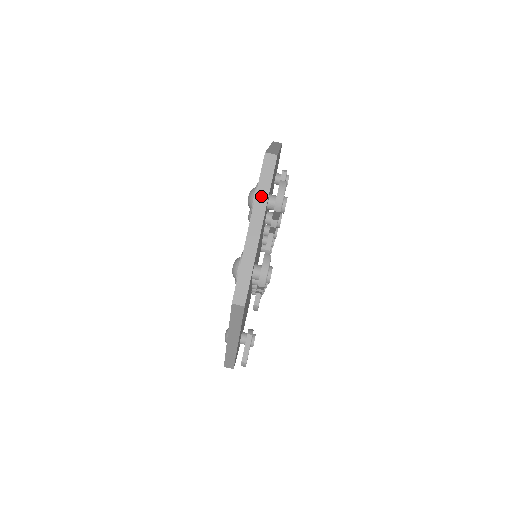
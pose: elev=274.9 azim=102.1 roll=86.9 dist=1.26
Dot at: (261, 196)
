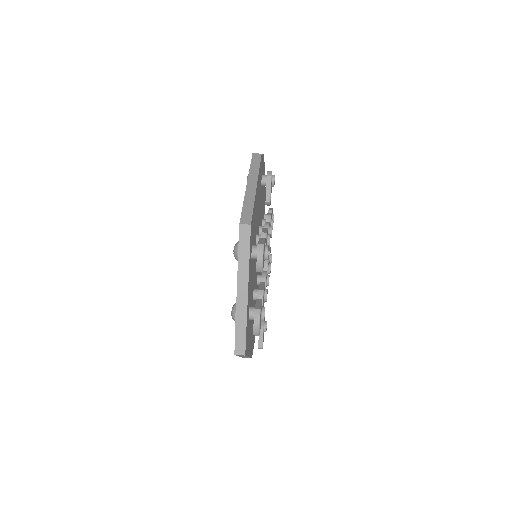
Dot at: (243, 264)
